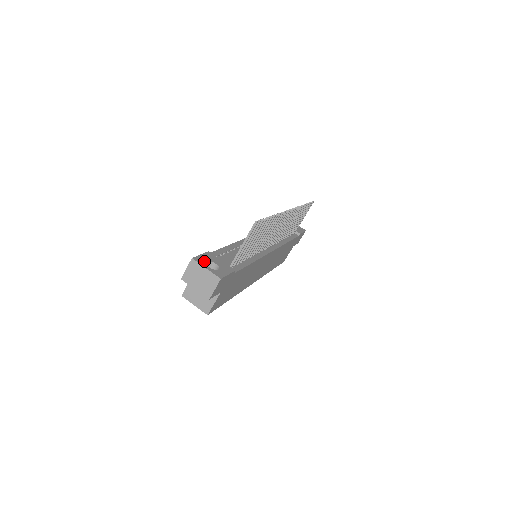
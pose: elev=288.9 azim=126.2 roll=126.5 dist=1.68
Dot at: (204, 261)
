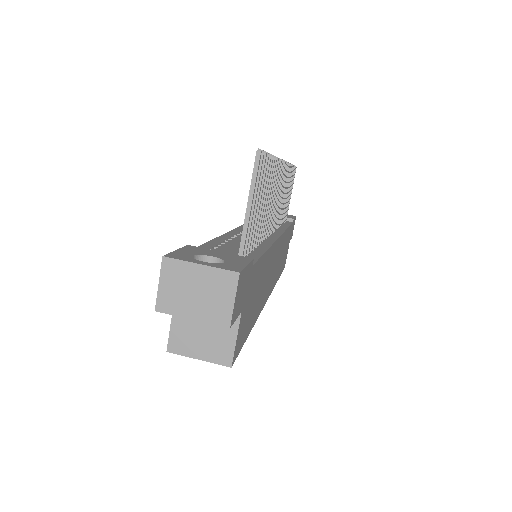
Dot at: (189, 256)
